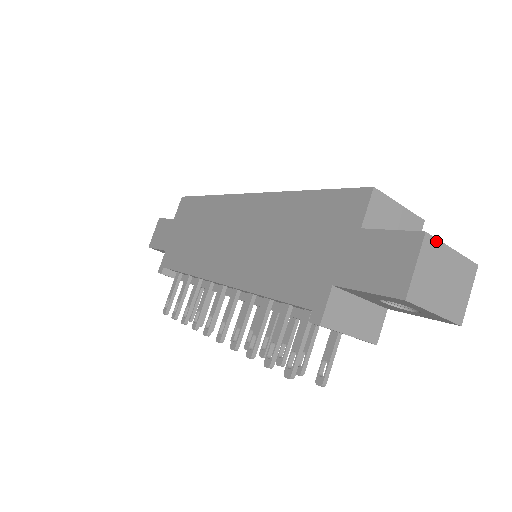
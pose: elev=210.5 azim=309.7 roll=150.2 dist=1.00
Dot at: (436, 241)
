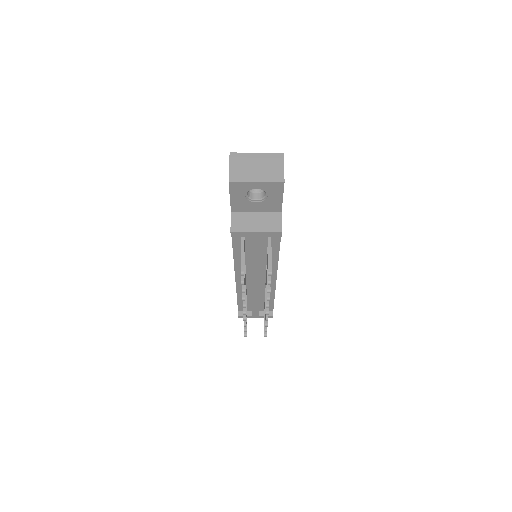
Dot at: (240, 154)
